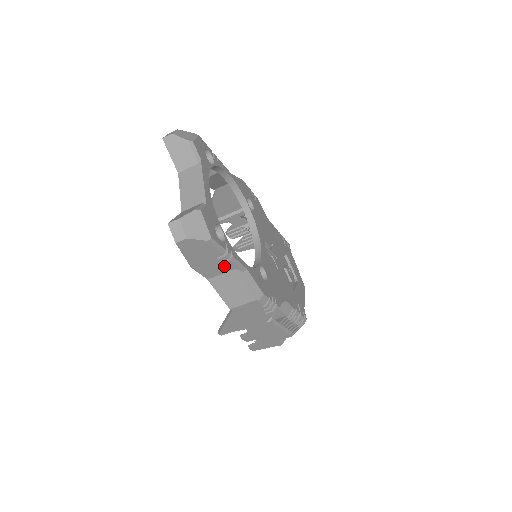
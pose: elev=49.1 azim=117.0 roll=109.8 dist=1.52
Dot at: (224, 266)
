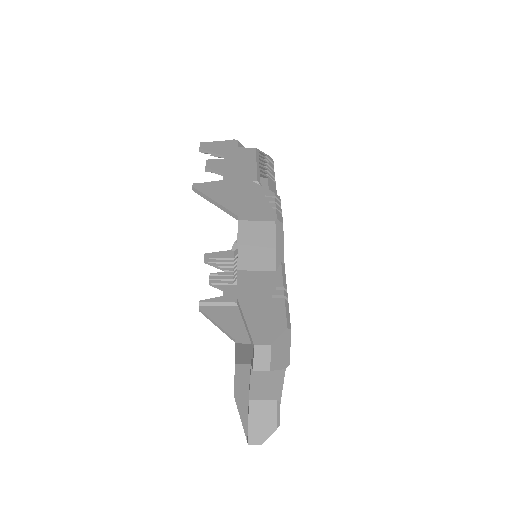
Dot at: occluded
